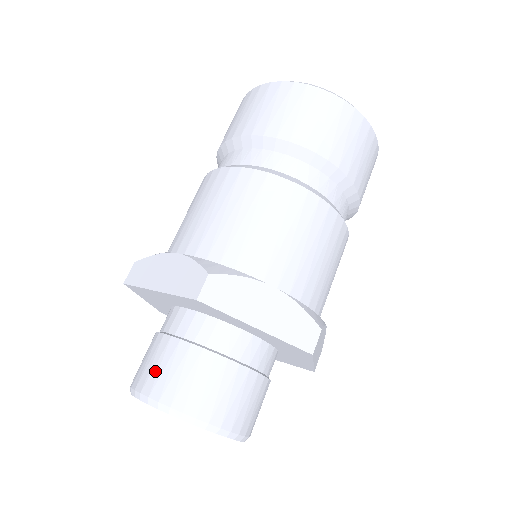
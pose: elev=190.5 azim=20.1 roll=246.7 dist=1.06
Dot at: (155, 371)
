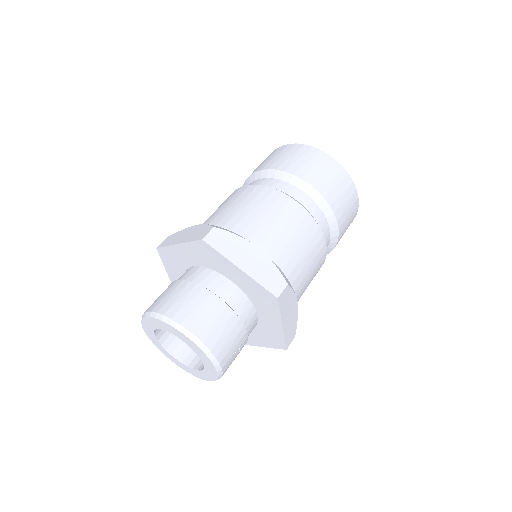
Dot at: occluded
